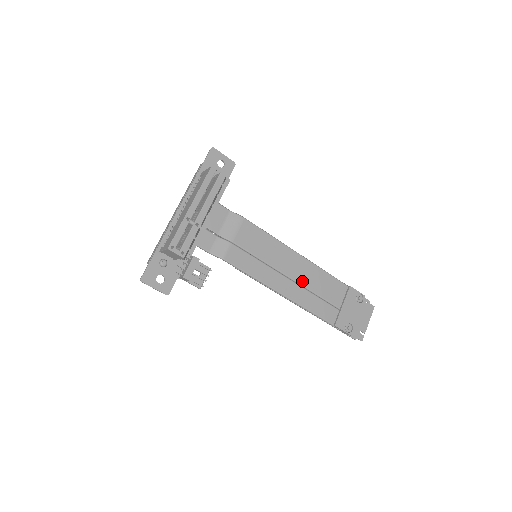
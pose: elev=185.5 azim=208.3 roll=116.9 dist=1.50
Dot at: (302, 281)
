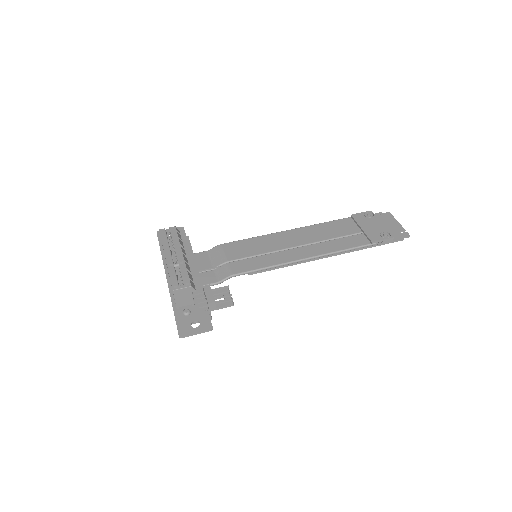
Dot at: (310, 241)
